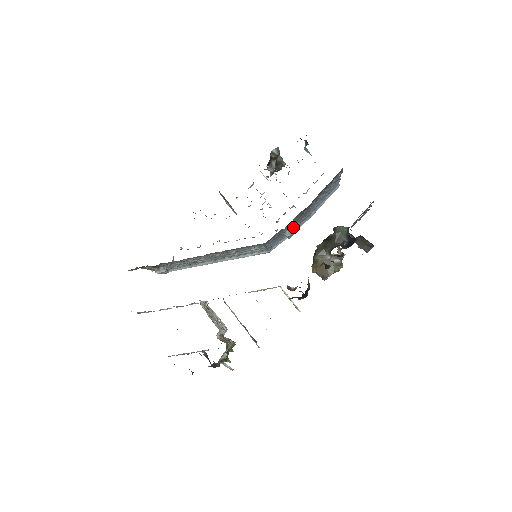
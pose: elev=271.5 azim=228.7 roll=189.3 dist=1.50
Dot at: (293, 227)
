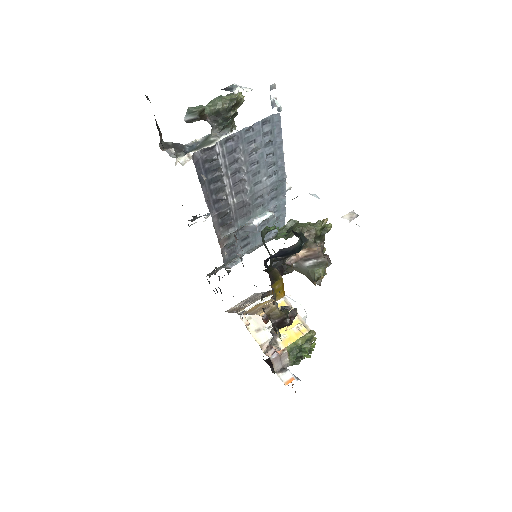
Dot at: (249, 224)
